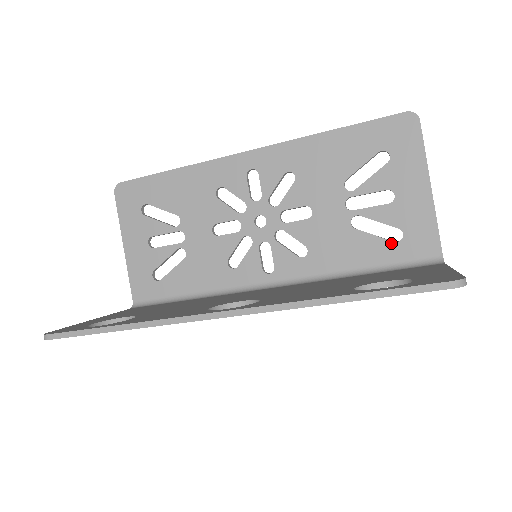
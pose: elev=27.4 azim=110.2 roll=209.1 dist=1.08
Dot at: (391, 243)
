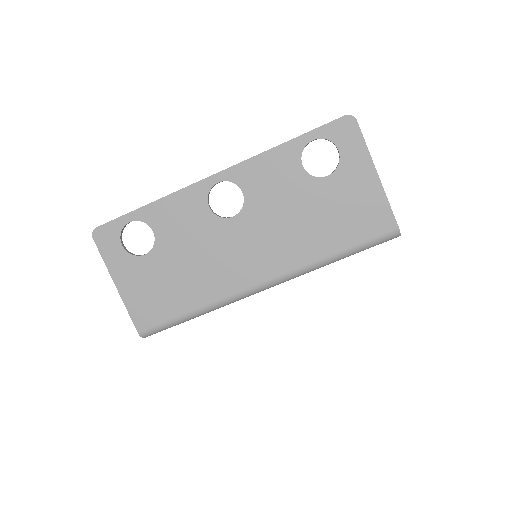
Dot at: occluded
